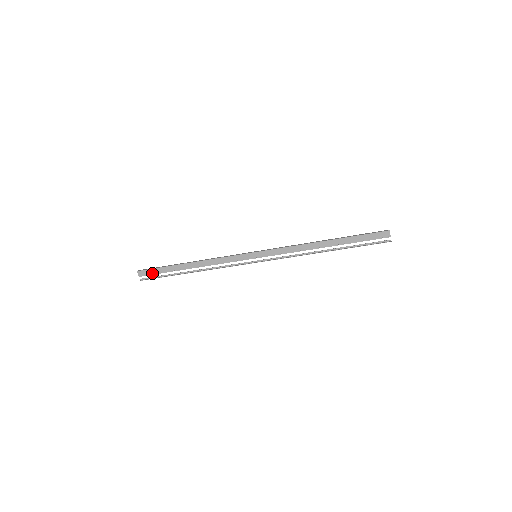
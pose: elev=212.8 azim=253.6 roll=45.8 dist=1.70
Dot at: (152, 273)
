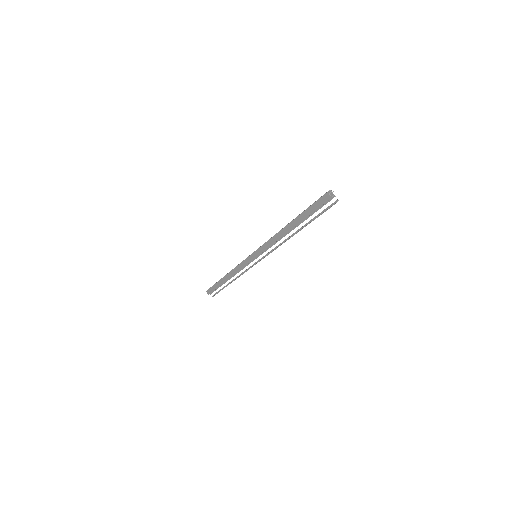
Dot at: (213, 290)
